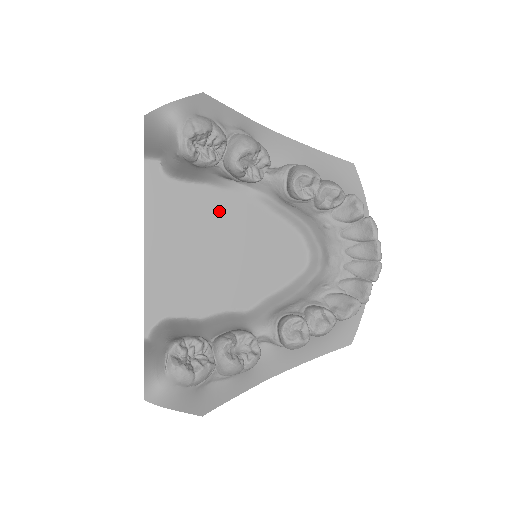
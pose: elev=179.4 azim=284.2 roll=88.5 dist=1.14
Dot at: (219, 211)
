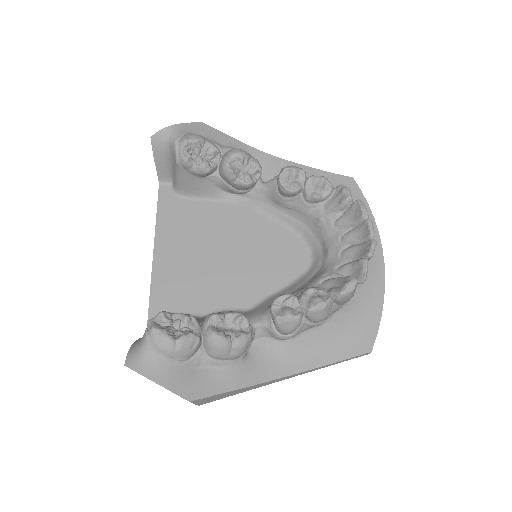
Dot at: (222, 220)
